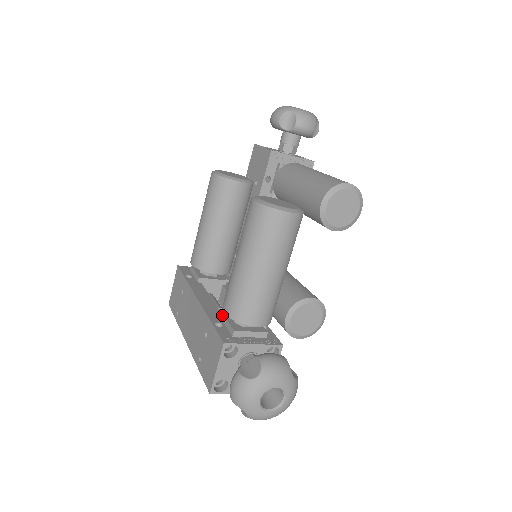
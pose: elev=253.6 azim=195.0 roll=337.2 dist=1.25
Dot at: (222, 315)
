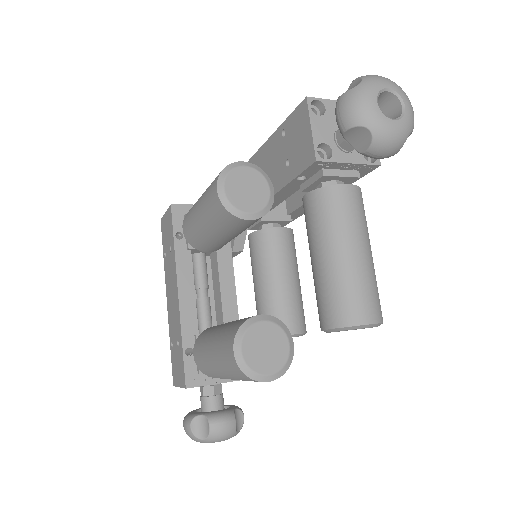
Dot at: (195, 338)
